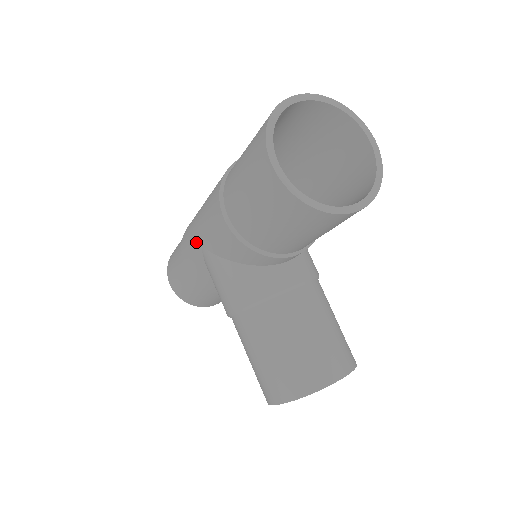
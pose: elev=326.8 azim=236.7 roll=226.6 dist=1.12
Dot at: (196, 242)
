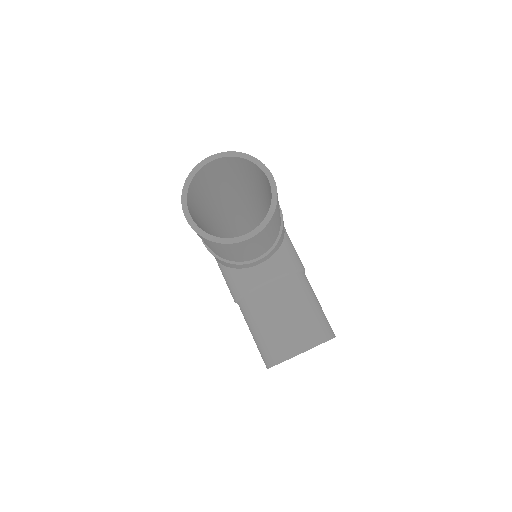
Dot at: occluded
